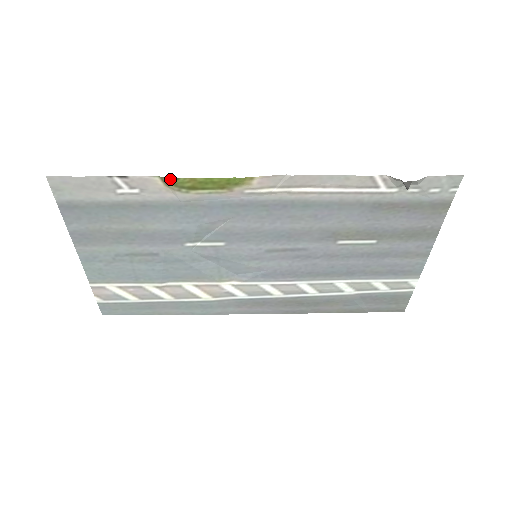
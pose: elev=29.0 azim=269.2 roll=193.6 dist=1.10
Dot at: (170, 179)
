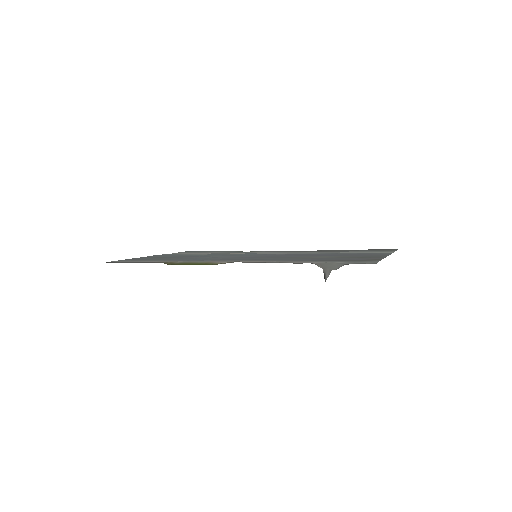
Dot at: occluded
